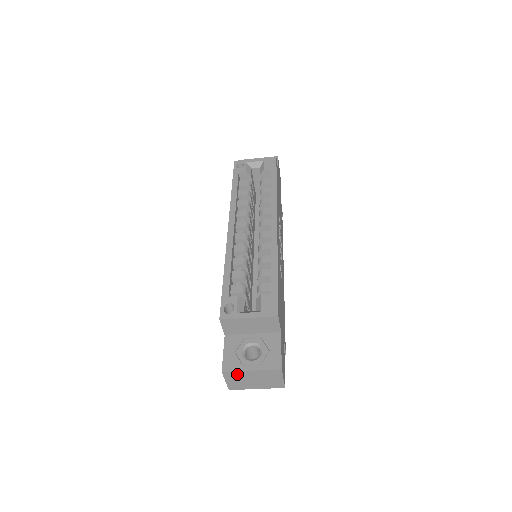
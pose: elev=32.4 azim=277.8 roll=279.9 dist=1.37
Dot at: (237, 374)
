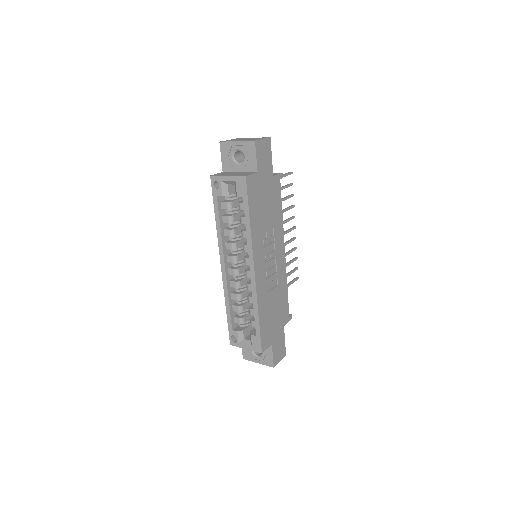
Dot at: occluded
